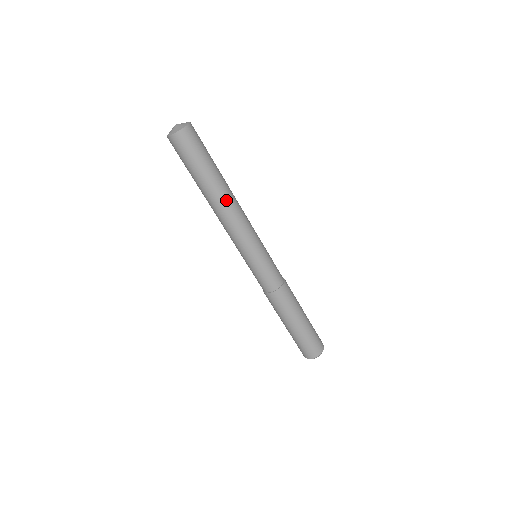
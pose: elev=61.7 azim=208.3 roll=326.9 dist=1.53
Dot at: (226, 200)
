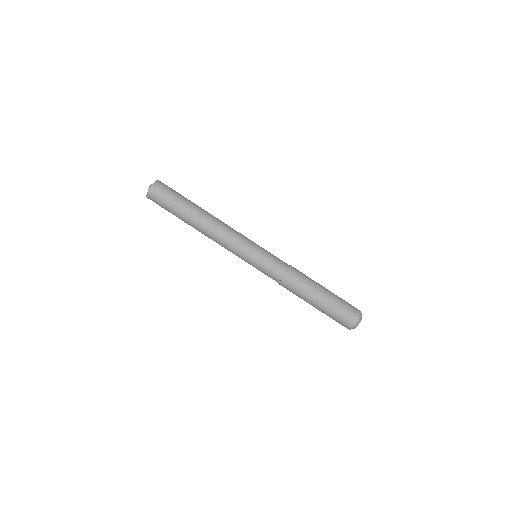
Dot at: (210, 216)
